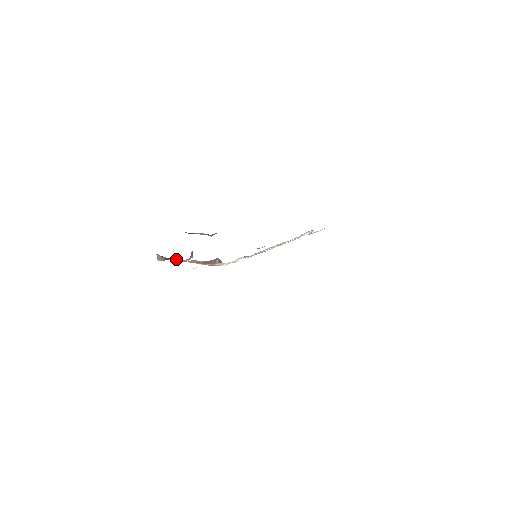
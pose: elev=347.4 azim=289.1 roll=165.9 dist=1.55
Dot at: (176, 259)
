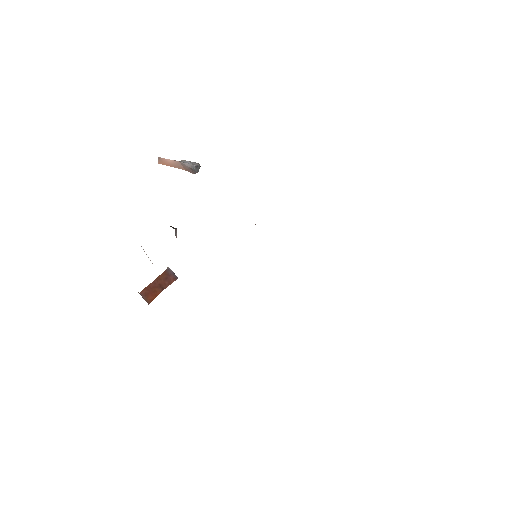
Dot at: occluded
